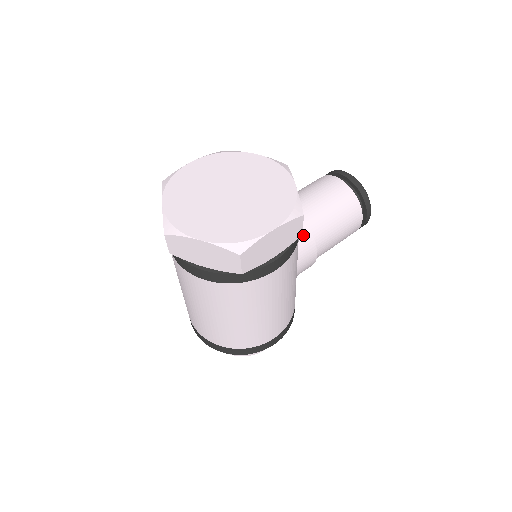
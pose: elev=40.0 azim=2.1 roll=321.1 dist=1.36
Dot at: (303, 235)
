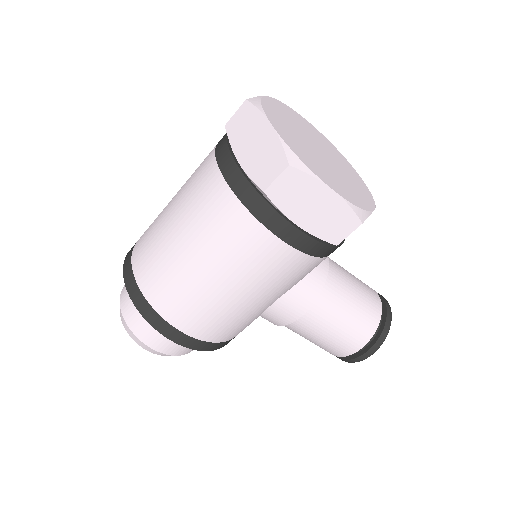
Dot at: (315, 280)
